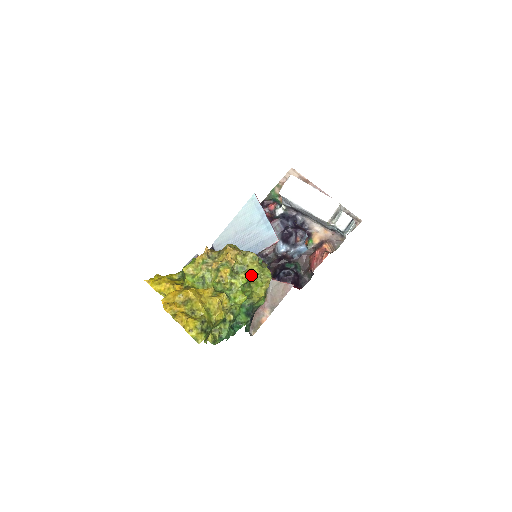
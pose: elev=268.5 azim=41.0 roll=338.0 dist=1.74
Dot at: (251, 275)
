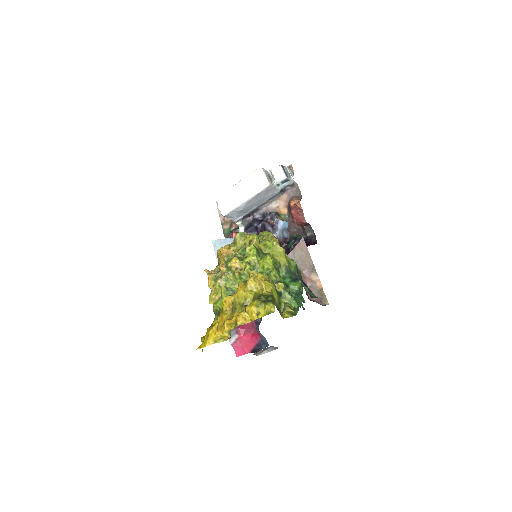
Dot at: (254, 243)
